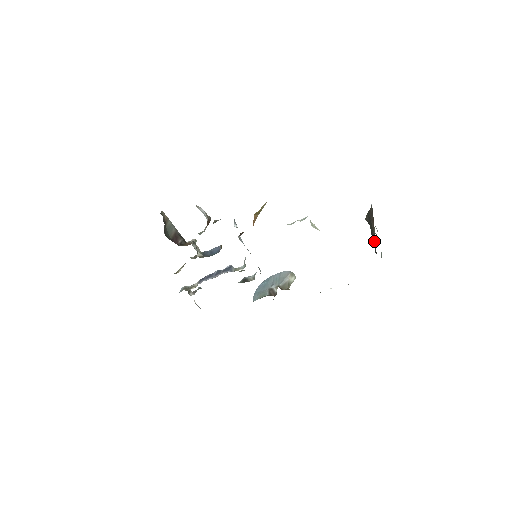
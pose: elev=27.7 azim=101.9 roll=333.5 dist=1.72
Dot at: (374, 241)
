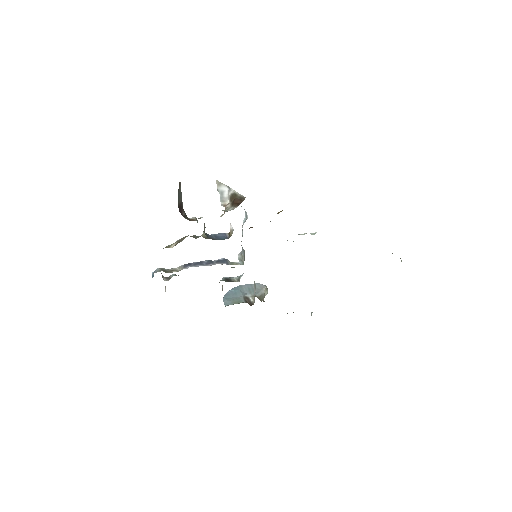
Dot at: occluded
